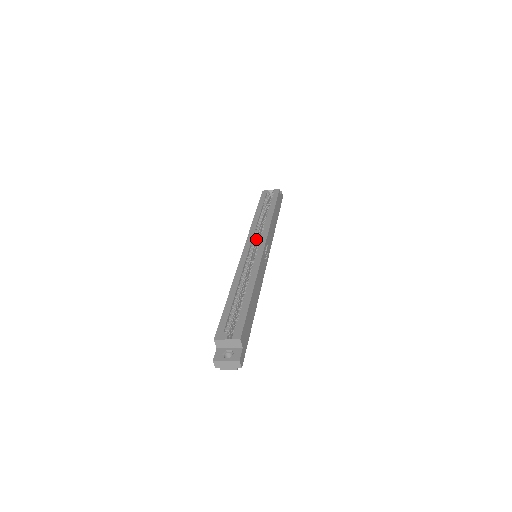
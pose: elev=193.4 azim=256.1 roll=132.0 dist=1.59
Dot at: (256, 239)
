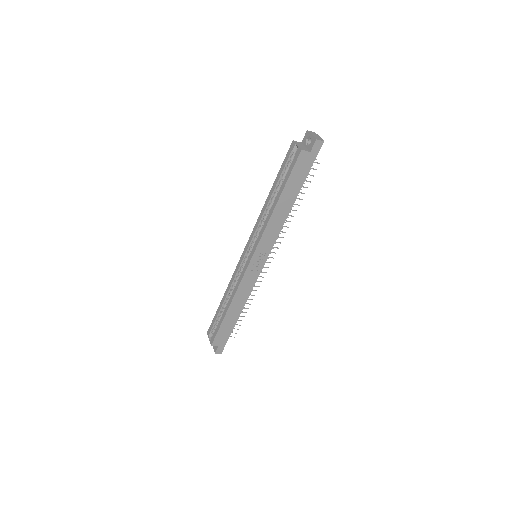
Dot at: (256, 239)
